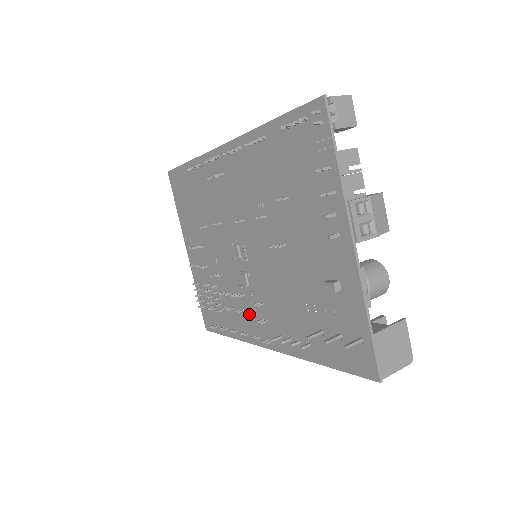
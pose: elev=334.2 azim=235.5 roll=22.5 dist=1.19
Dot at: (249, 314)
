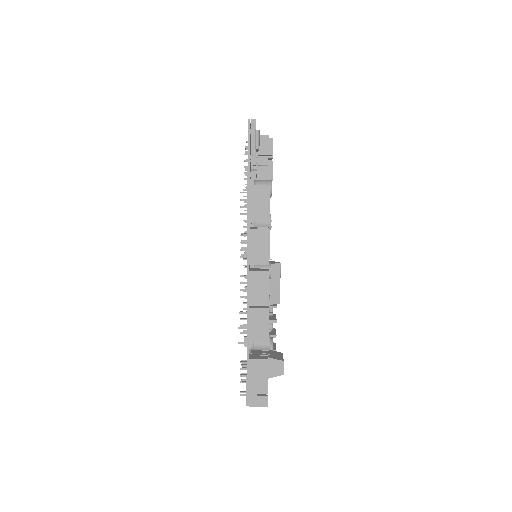
Dot at: occluded
